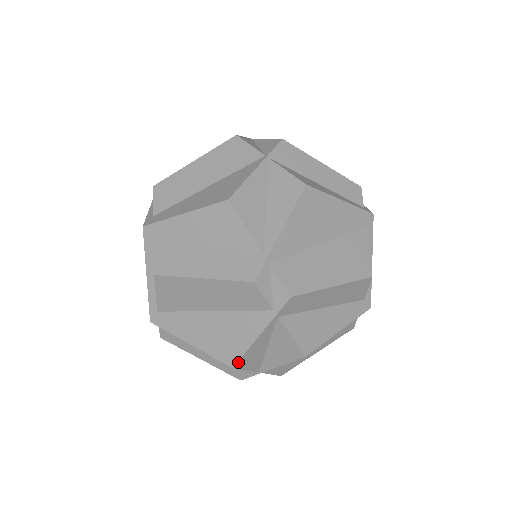
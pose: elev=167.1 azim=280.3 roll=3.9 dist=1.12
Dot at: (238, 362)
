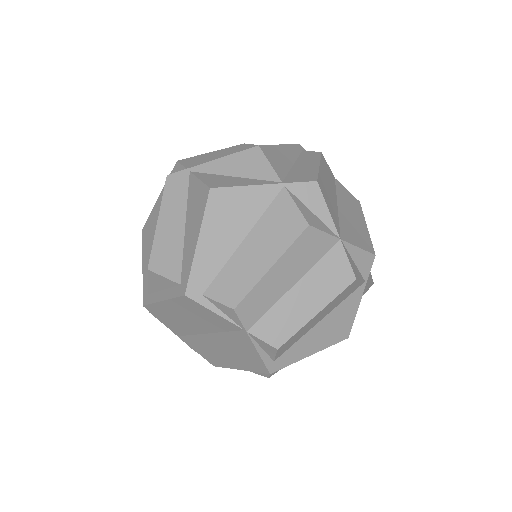
Dot at: occluded
